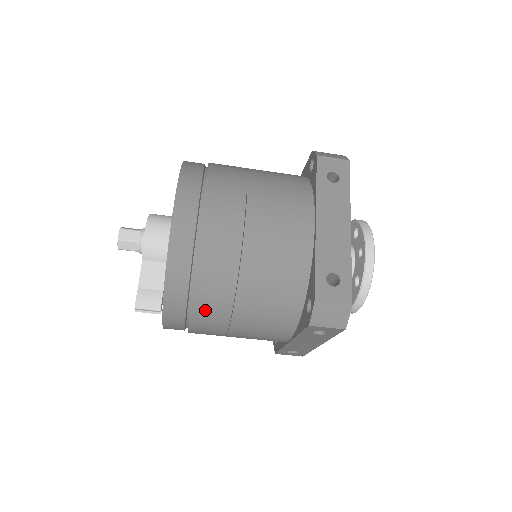
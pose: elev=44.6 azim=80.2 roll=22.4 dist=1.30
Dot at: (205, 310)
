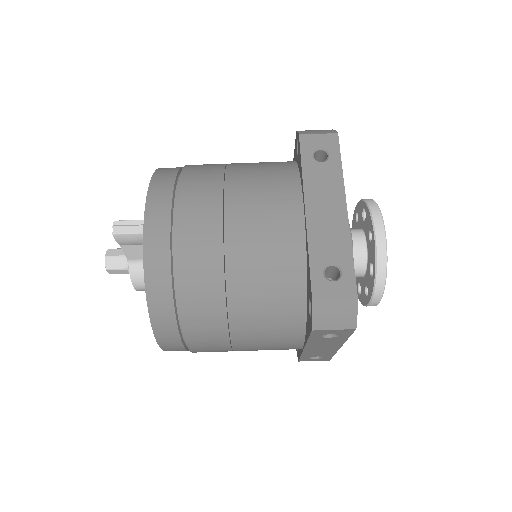
Dot at: (195, 177)
